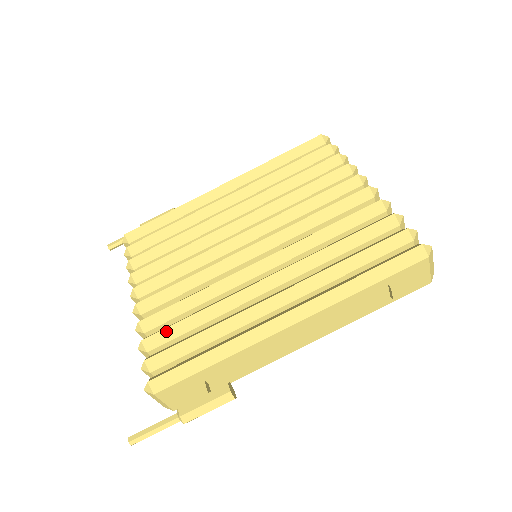
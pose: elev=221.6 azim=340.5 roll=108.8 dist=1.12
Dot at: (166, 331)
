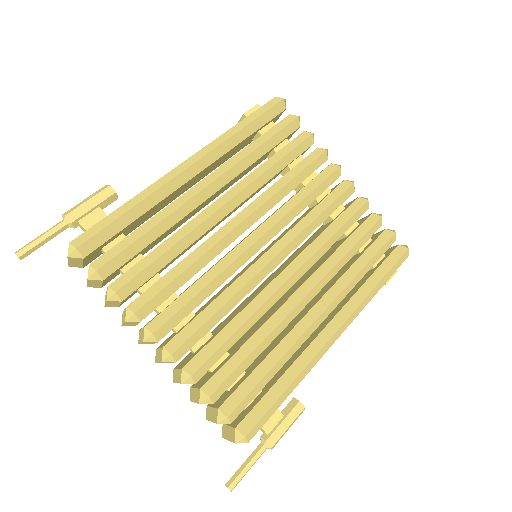
Dot at: (231, 377)
